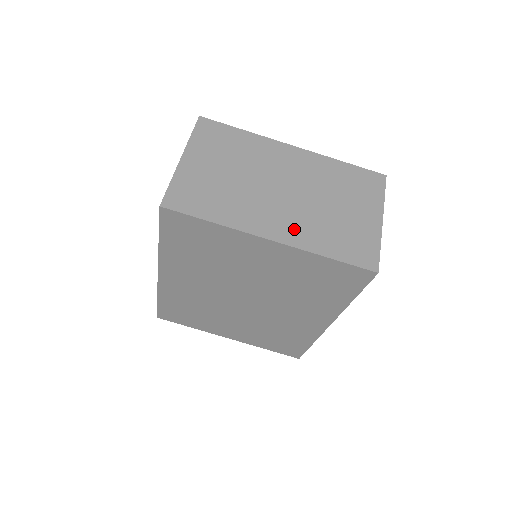
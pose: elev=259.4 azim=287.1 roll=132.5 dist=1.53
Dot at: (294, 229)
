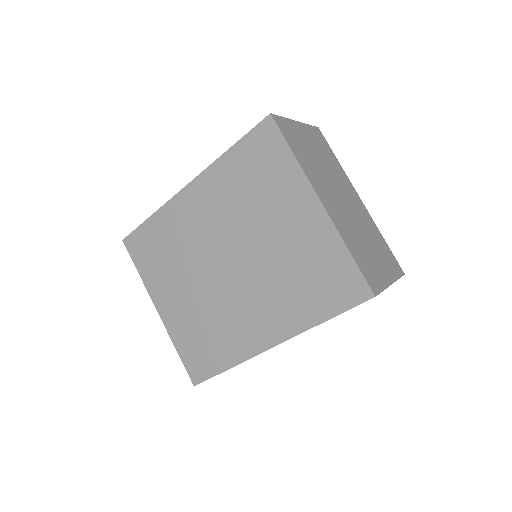
Dot at: (338, 217)
